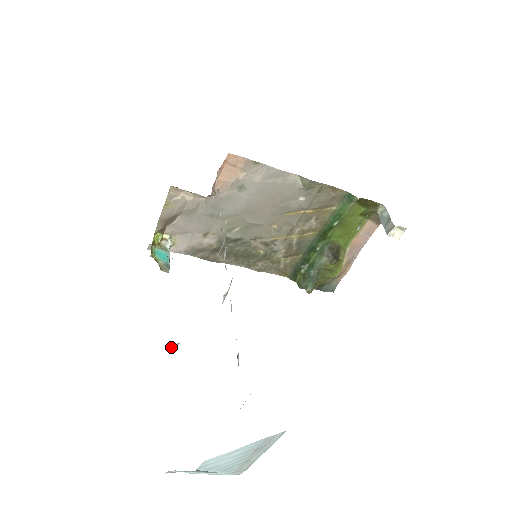
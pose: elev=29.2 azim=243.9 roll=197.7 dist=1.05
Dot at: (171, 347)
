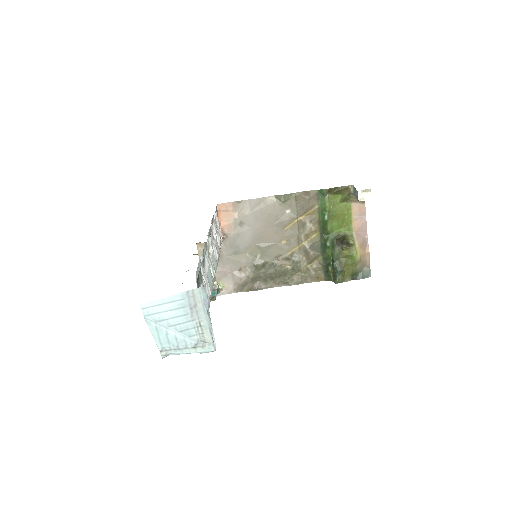
Dot at: occluded
